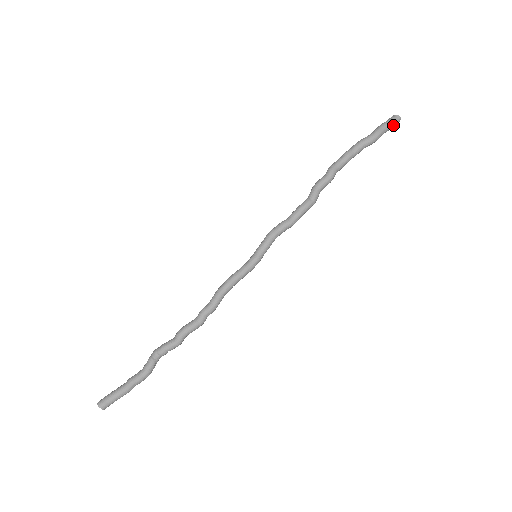
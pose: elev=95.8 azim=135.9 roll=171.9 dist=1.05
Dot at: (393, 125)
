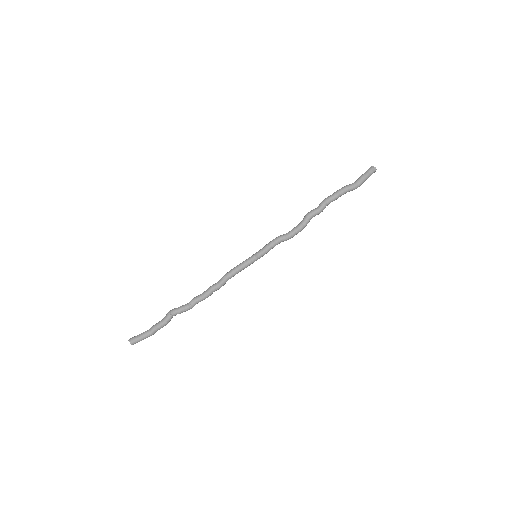
Dot at: occluded
